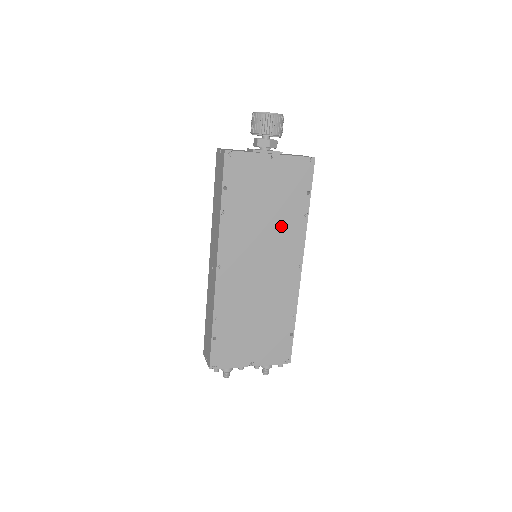
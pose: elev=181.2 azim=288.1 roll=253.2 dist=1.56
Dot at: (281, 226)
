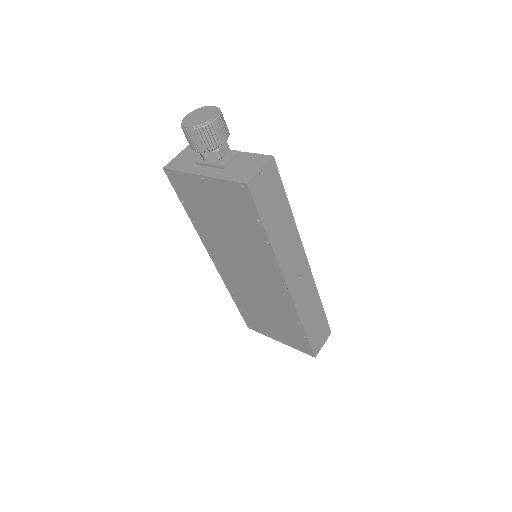
Dot at: (248, 245)
